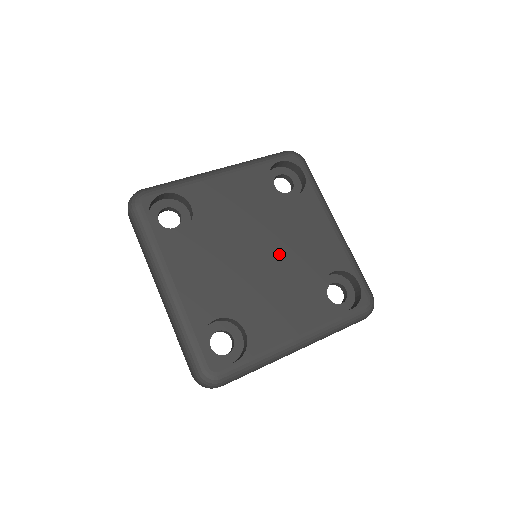
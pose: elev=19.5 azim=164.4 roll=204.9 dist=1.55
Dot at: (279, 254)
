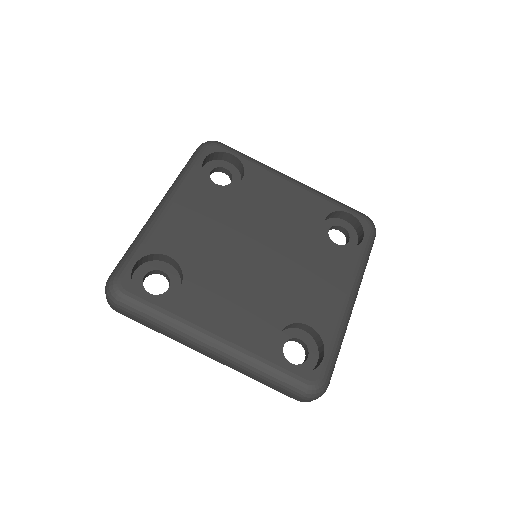
Dot at: (274, 267)
